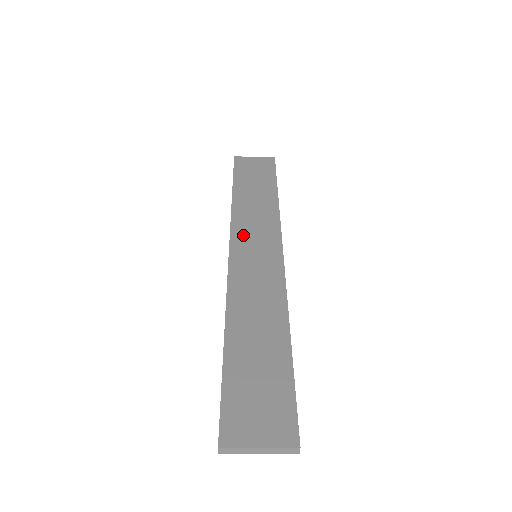
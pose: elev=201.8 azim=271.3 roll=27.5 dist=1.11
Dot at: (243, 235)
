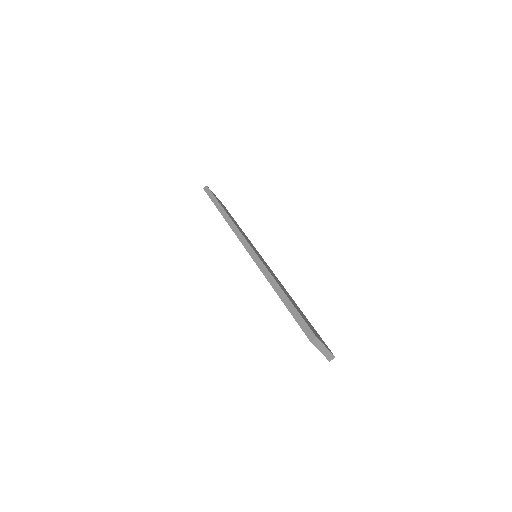
Dot at: occluded
